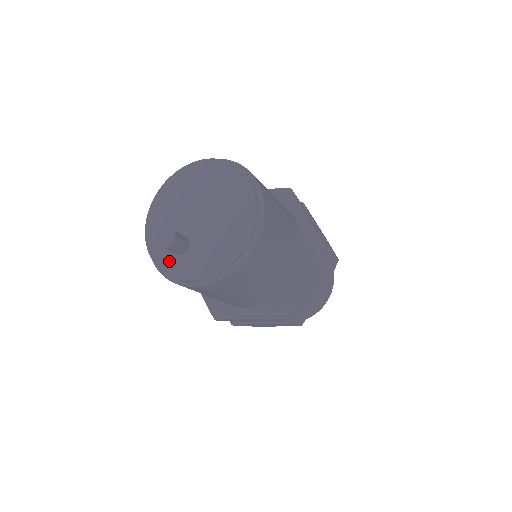
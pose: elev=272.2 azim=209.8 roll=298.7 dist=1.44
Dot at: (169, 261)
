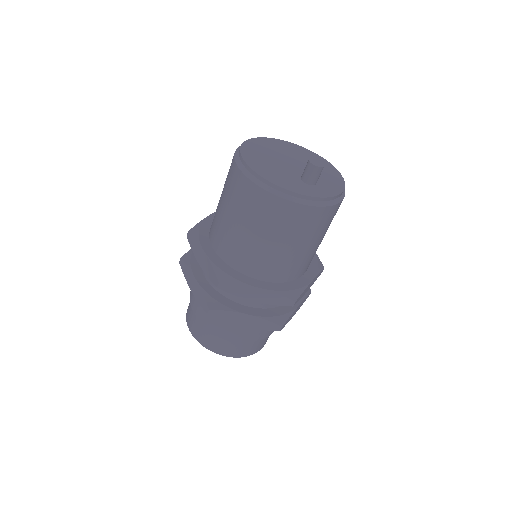
Dot at: (316, 190)
